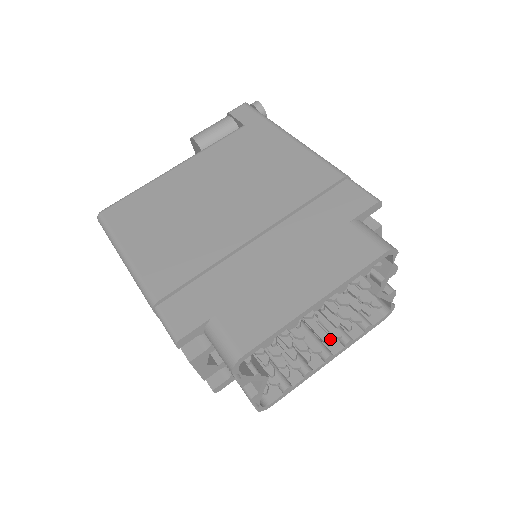
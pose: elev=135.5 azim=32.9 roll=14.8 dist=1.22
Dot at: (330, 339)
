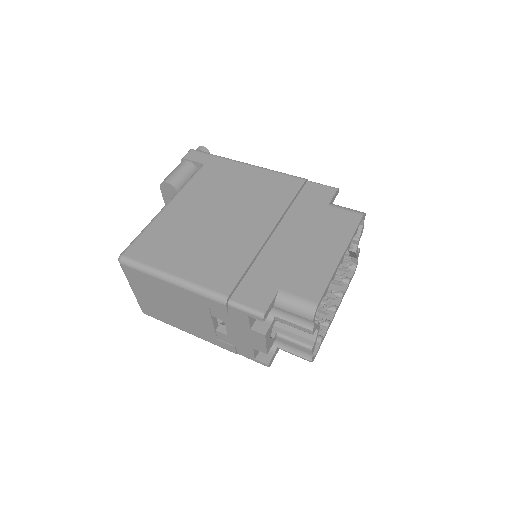
Dot at: (334, 294)
